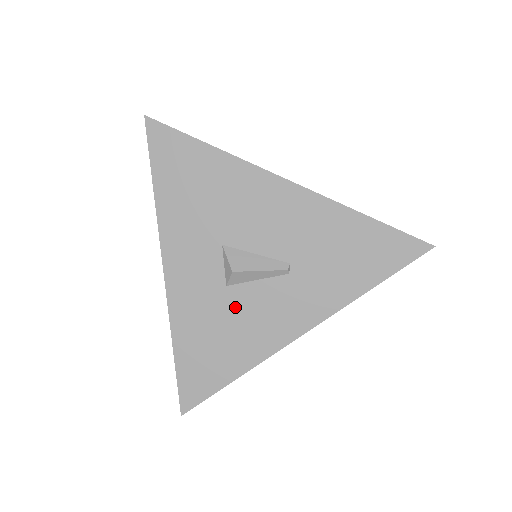
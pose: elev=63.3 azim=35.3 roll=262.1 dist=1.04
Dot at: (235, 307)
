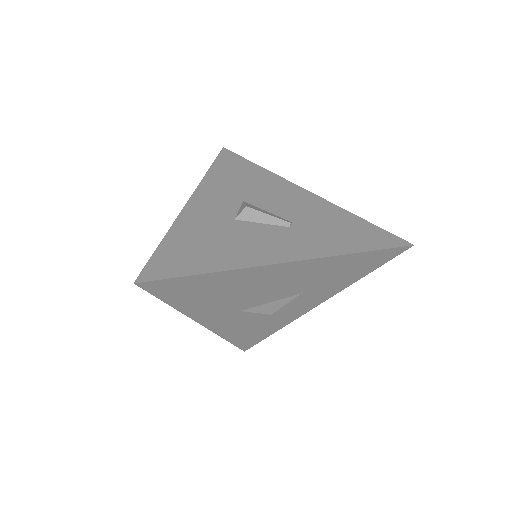
Dot at: (235, 231)
